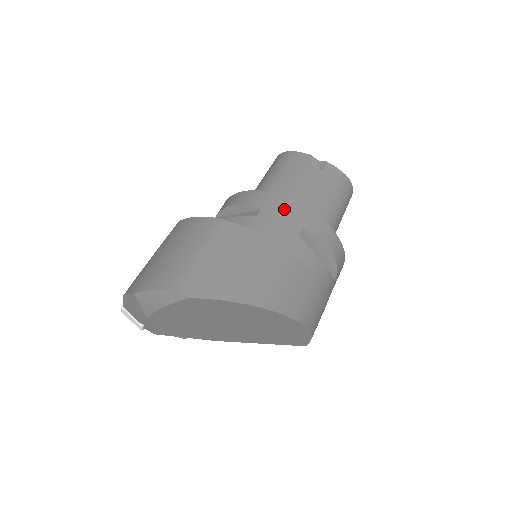
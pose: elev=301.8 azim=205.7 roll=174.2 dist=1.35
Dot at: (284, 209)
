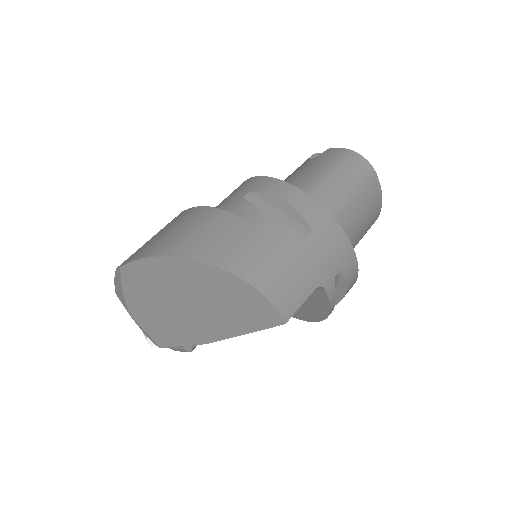
Dot at: (240, 187)
